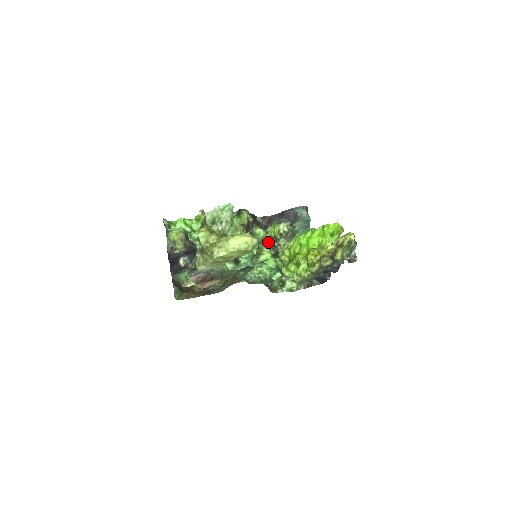
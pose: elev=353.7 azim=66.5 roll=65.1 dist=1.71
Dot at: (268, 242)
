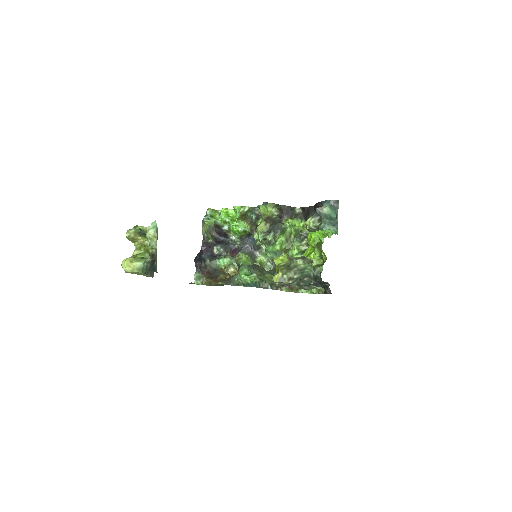
Dot at: (305, 235)
